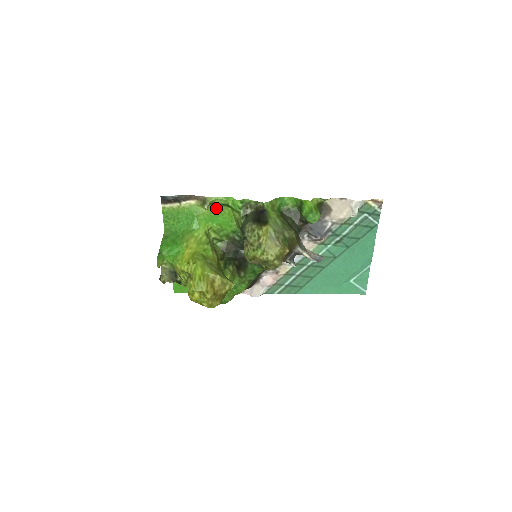
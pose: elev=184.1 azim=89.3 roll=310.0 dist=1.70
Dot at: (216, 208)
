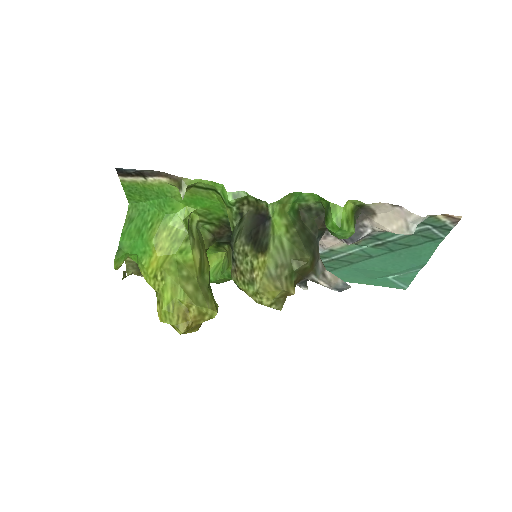
Dot at: (199, 191)
